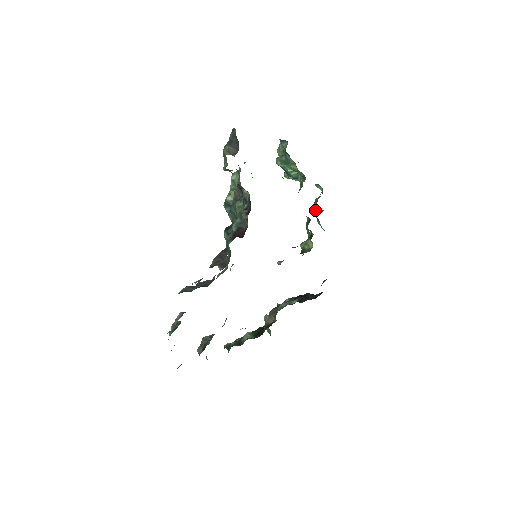
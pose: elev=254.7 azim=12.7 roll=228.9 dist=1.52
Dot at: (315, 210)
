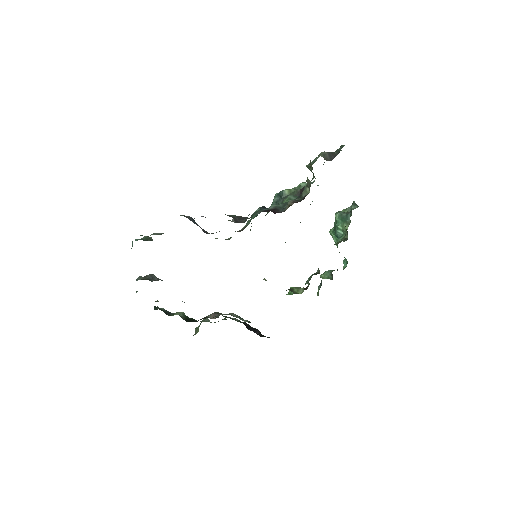
Dot at: (326, 275)
